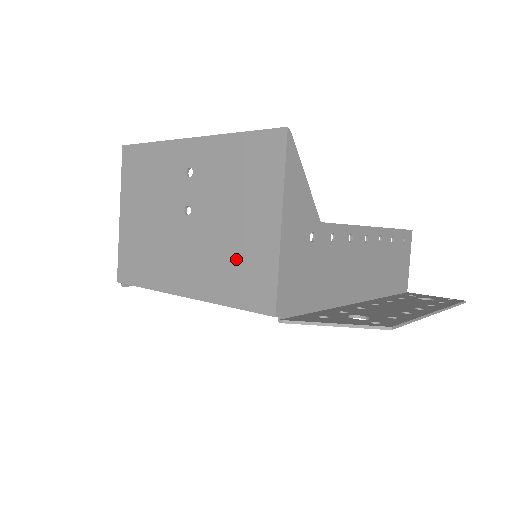
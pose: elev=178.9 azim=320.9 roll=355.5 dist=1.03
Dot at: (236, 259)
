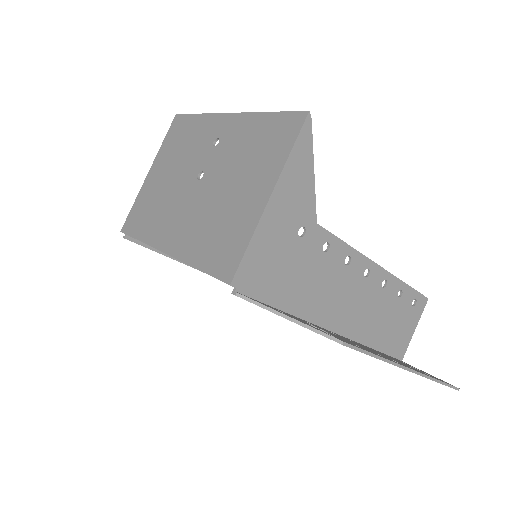
Dot at: (220, 225)
